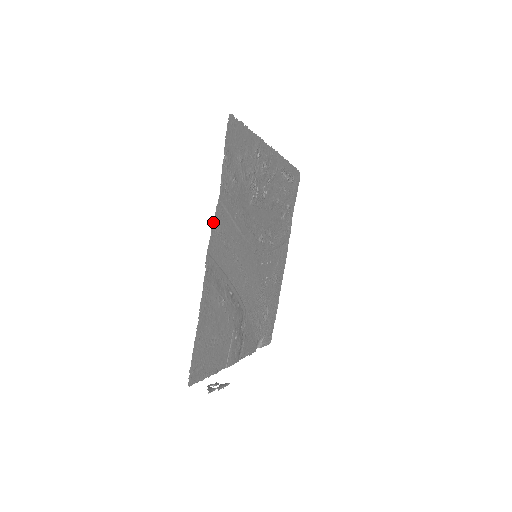
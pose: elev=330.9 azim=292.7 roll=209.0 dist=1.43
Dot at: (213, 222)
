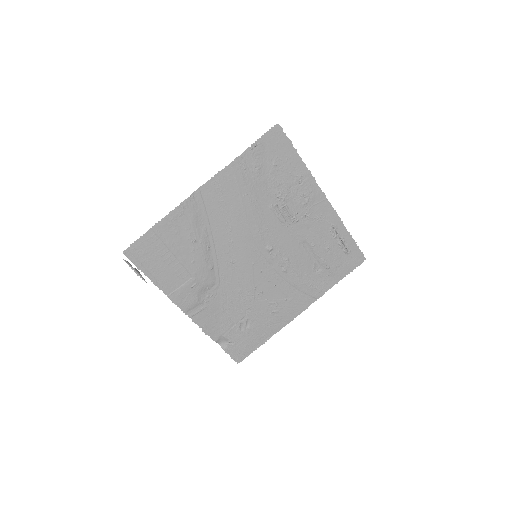
Dot at: (217, 174)
